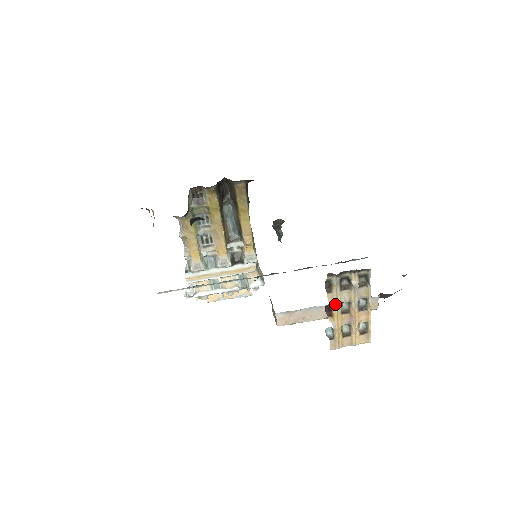
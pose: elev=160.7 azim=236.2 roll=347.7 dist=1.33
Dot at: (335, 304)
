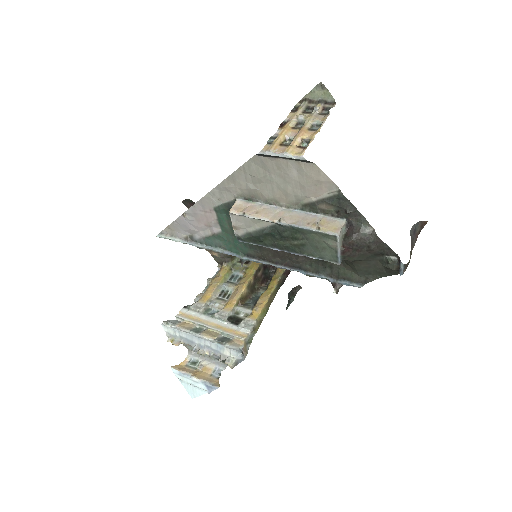
Dot at: (291, 119)
